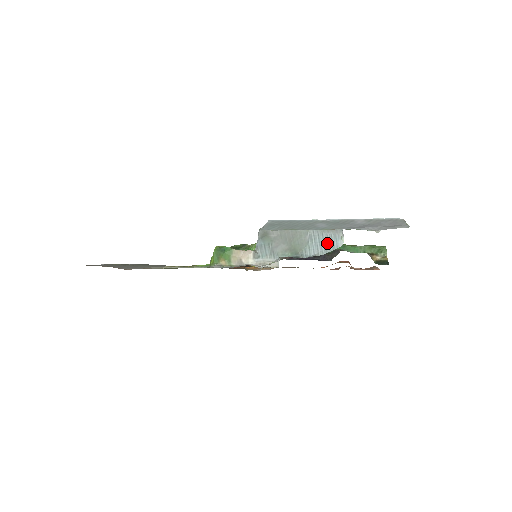
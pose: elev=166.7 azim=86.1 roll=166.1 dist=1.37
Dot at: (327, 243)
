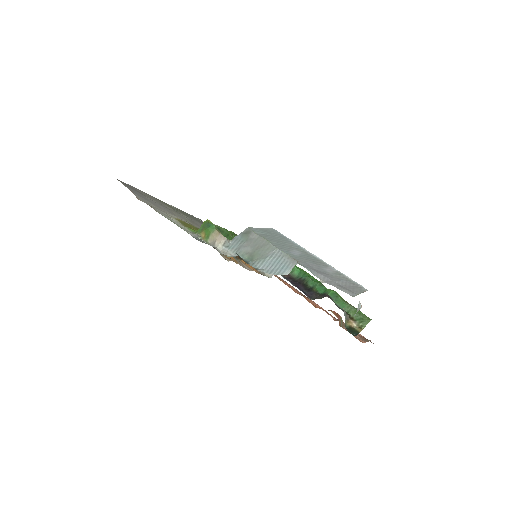
Dot at: (278, 266)
